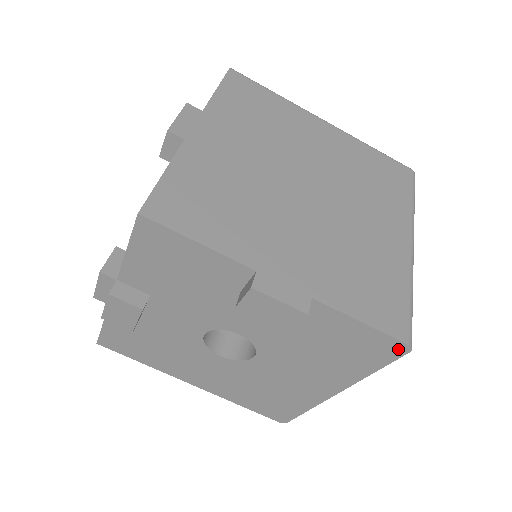
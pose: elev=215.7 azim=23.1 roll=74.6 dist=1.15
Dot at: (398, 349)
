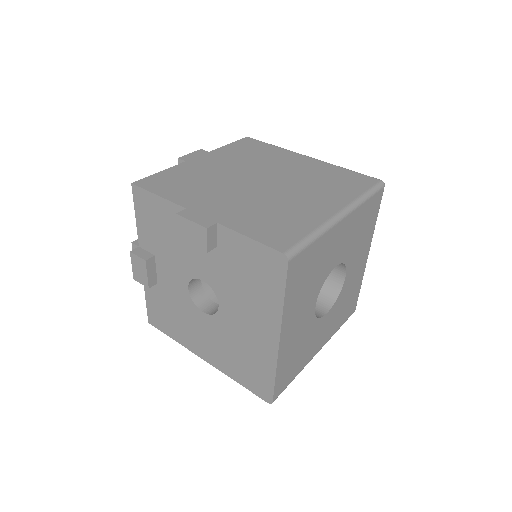
Dot at: (281, 261)
